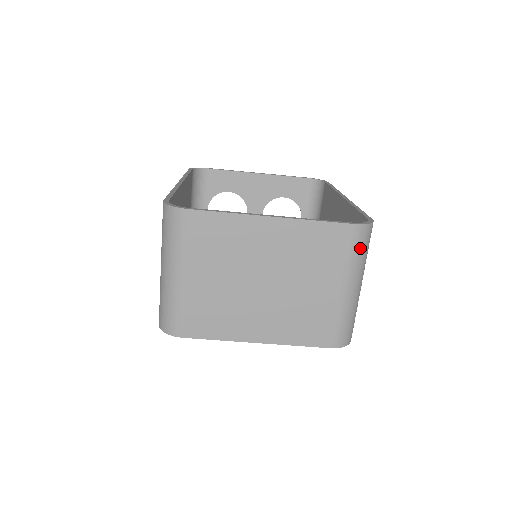
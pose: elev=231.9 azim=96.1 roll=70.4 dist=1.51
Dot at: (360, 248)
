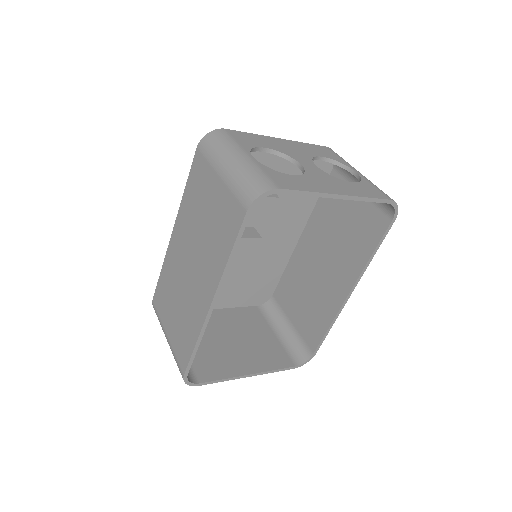
Dot at: (294, 353)
